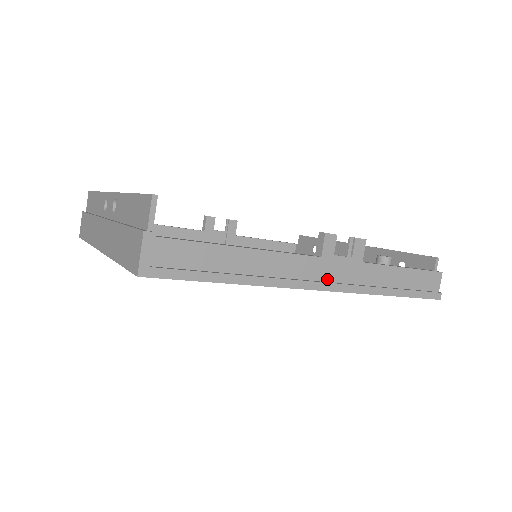
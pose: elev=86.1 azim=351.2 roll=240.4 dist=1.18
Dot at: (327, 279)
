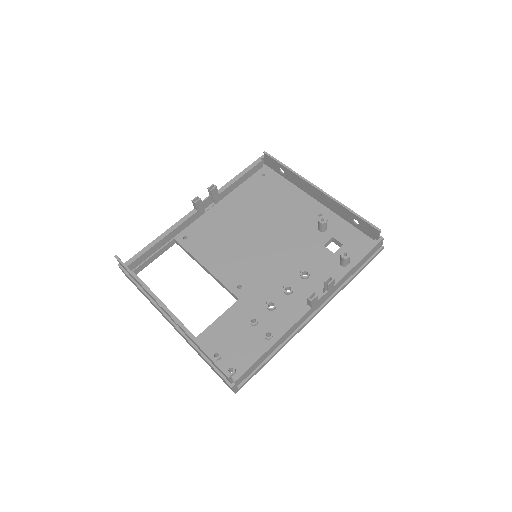
Dot at: (316, 309)
